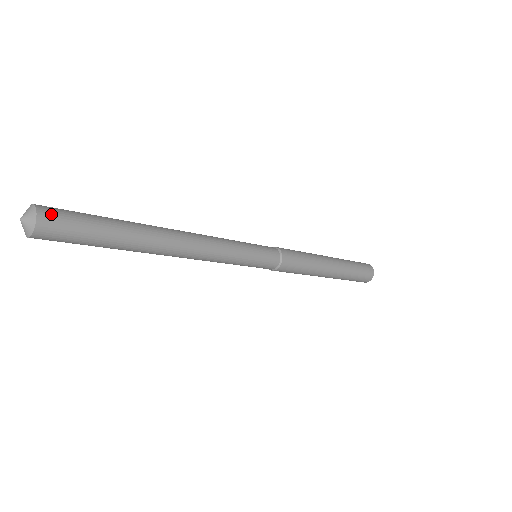
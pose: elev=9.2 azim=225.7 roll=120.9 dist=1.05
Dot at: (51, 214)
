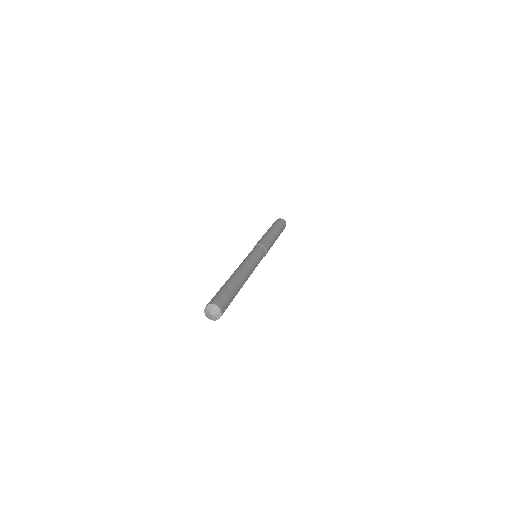
Dot at: occluded
